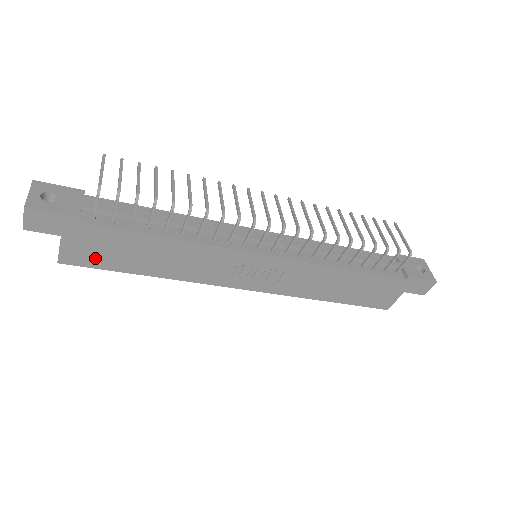
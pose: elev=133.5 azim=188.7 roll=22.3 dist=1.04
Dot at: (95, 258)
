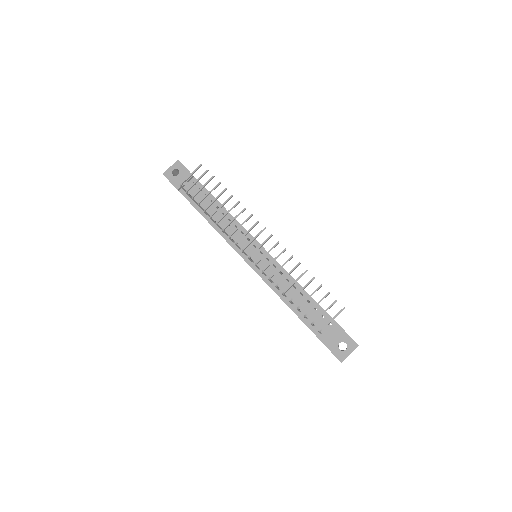
Dot at: occluded
